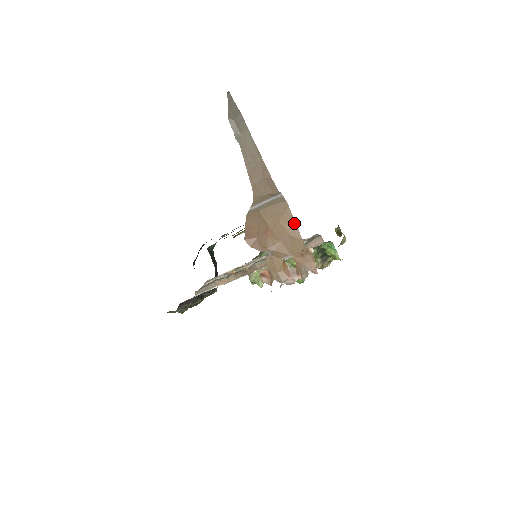
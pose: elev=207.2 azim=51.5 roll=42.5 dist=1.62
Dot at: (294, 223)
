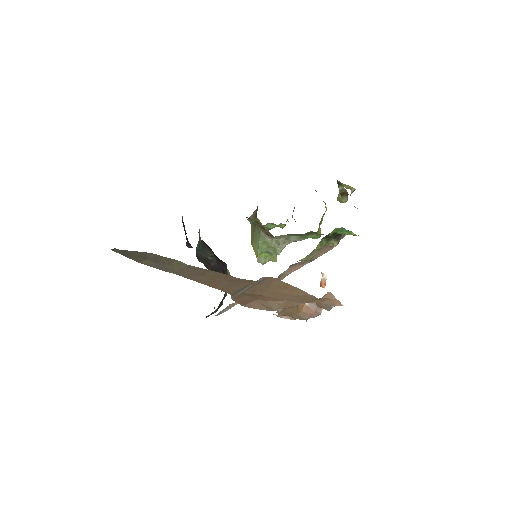
Dot at: (293, 287)
